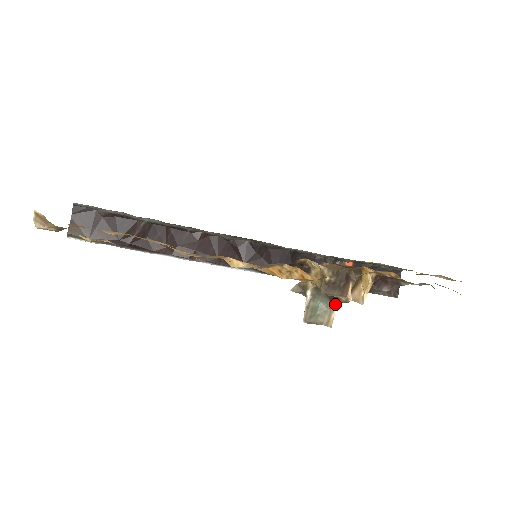
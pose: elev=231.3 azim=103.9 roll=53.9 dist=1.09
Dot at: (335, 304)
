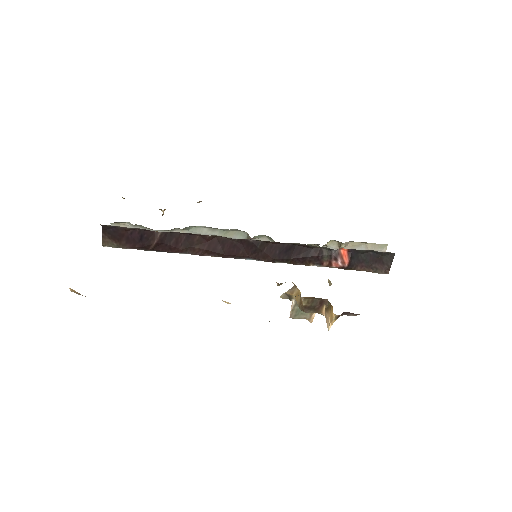
Dot at: occluded
